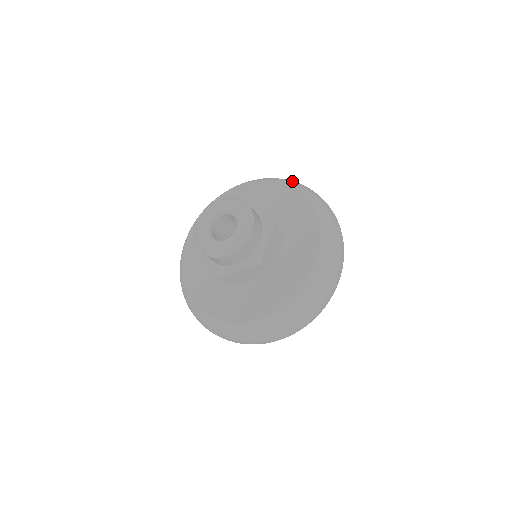
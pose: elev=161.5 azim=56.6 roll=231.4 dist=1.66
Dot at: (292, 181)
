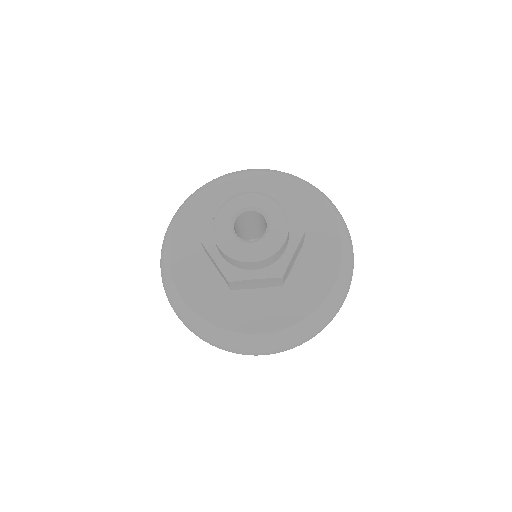
Dot at: occluded
